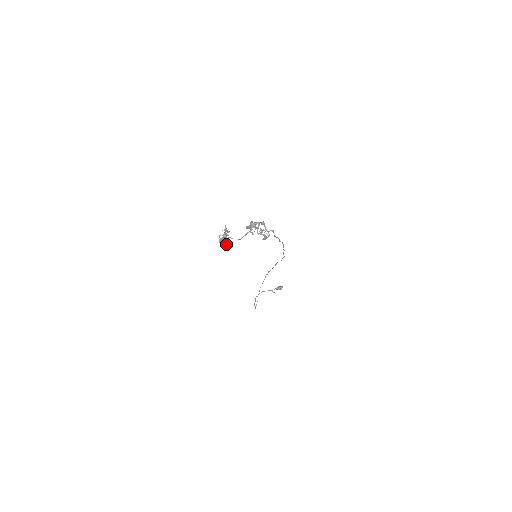
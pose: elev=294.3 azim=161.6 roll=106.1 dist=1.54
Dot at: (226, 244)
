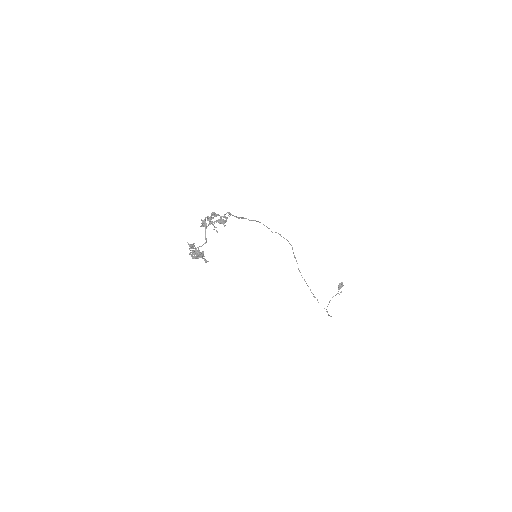
Dot at: (200, 255)
